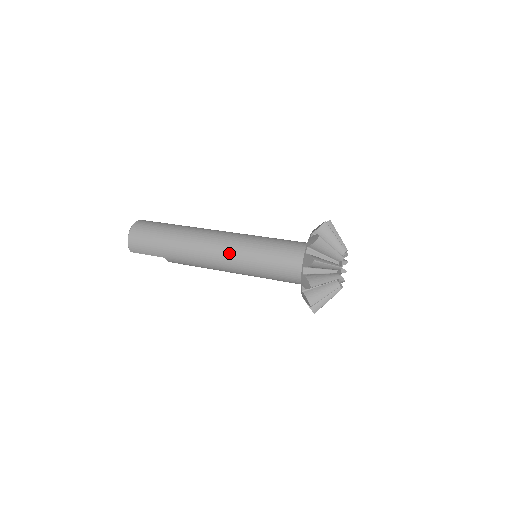
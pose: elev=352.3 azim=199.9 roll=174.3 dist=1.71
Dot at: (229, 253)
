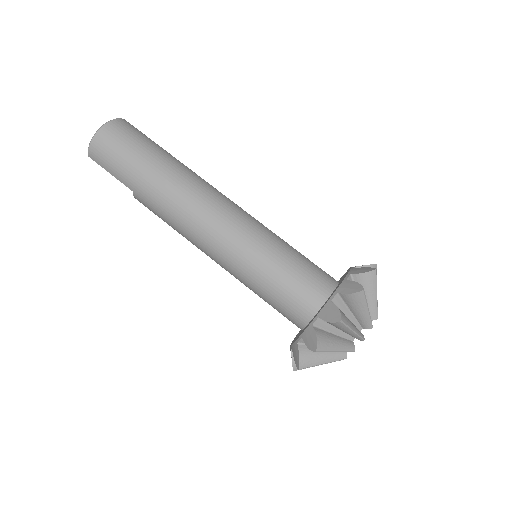
Dot at: (225, 237)
